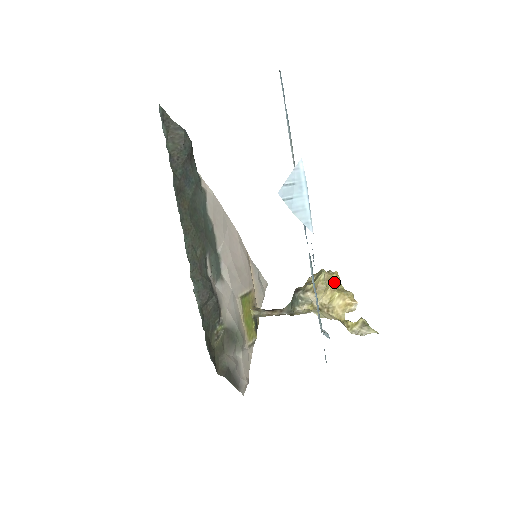
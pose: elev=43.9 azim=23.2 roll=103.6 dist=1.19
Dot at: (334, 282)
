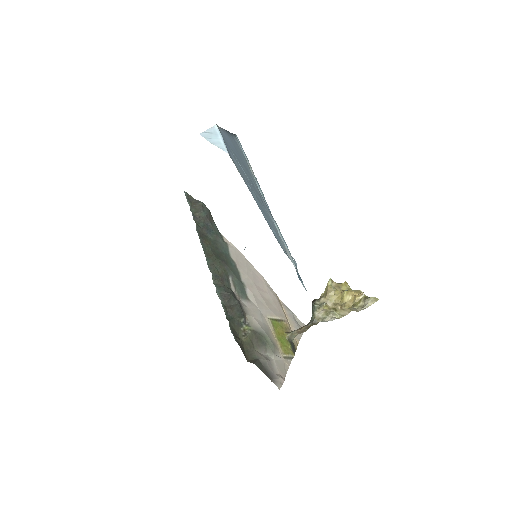
Dot at: (343, 288)
